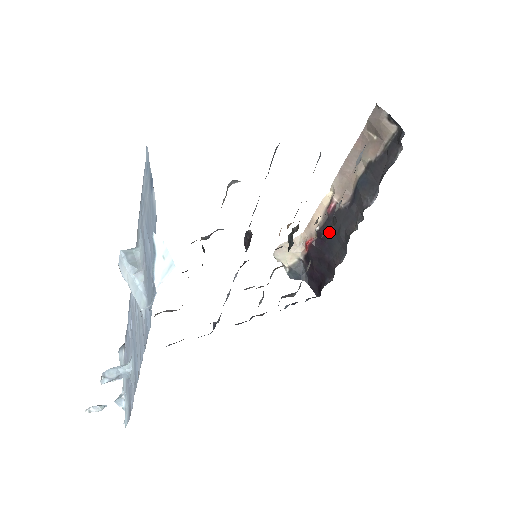
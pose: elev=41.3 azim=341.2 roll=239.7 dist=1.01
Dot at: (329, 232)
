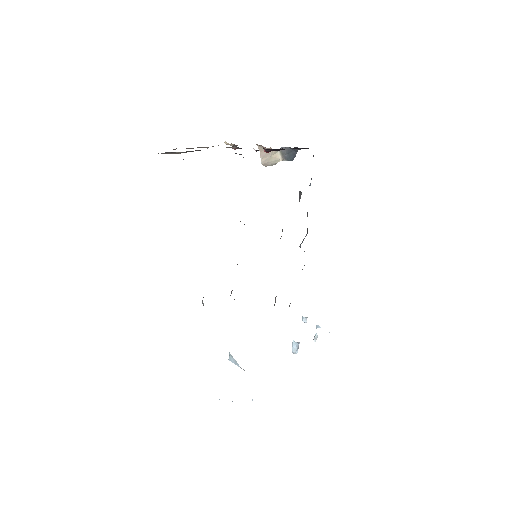
Dot at: occluded
